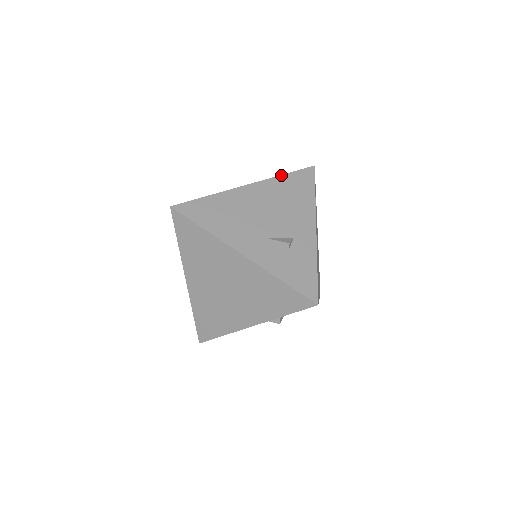
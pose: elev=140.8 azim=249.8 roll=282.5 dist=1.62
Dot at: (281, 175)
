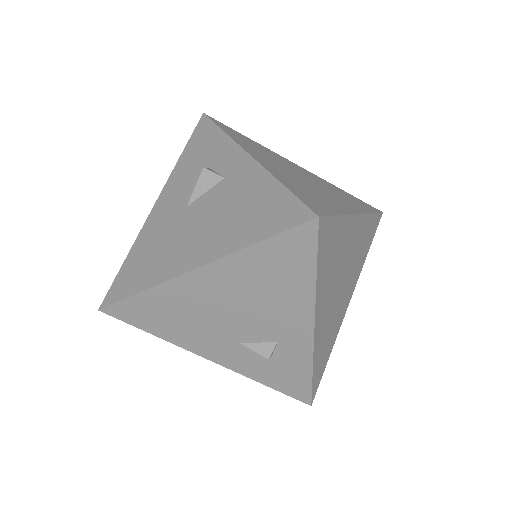
Dot at: (249, 247)
